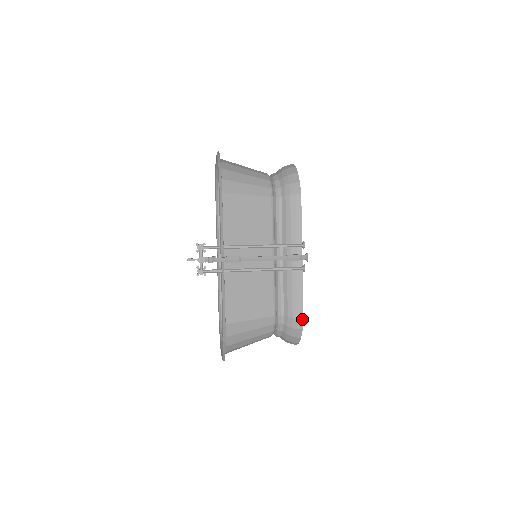
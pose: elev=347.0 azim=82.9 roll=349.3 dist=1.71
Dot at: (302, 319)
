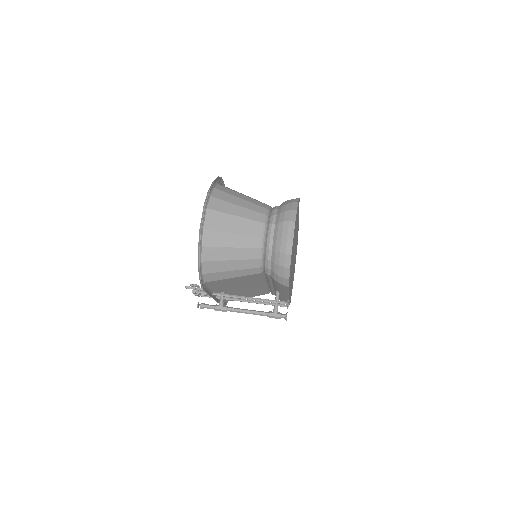
Dot at: occluded
